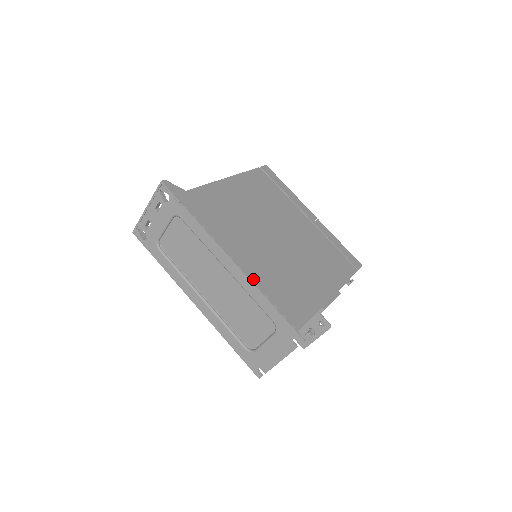
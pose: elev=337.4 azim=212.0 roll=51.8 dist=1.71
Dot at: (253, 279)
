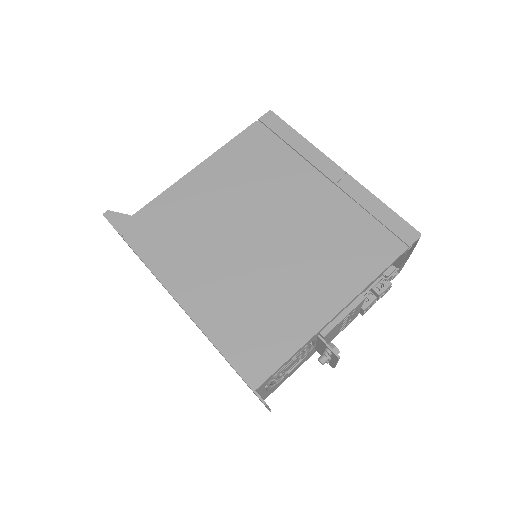
Dot at: (202, 323)
